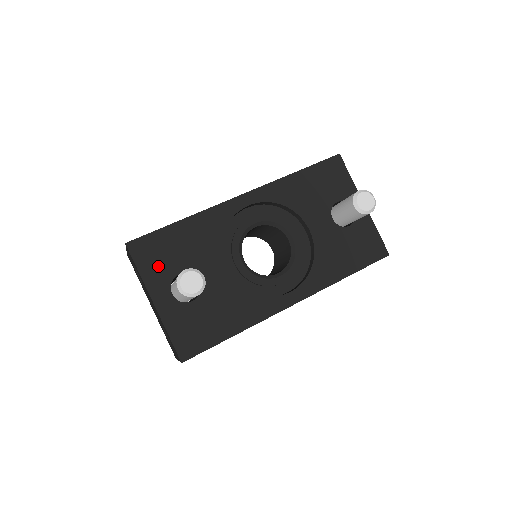
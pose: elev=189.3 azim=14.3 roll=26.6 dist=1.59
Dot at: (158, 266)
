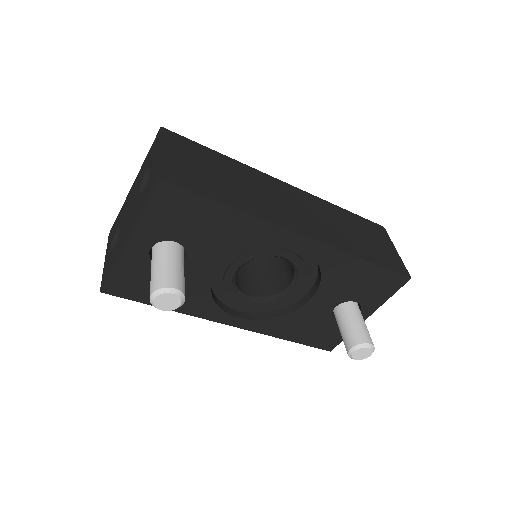
Dot at: (165, 221)
